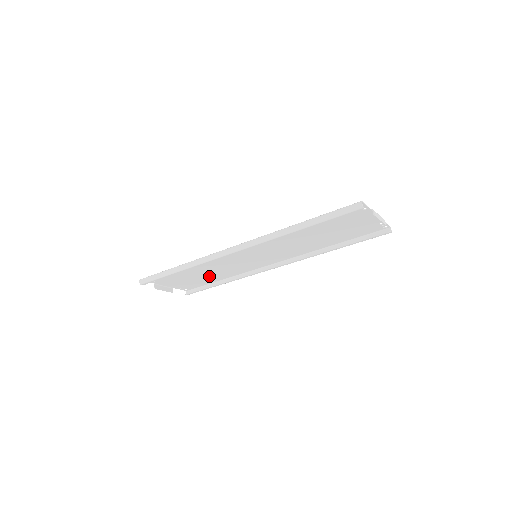
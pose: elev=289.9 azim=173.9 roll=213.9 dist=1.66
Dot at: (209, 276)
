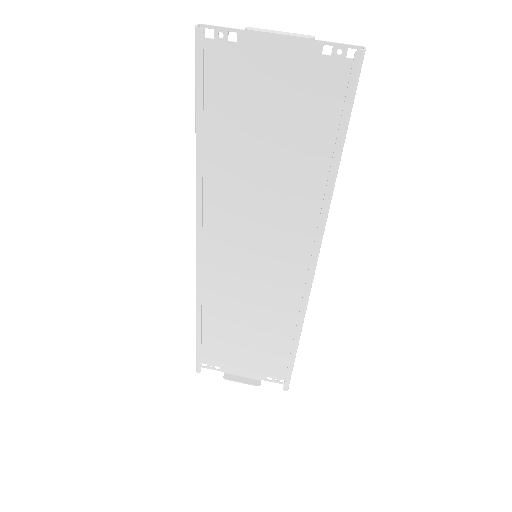
Dot at: (267, 335)
